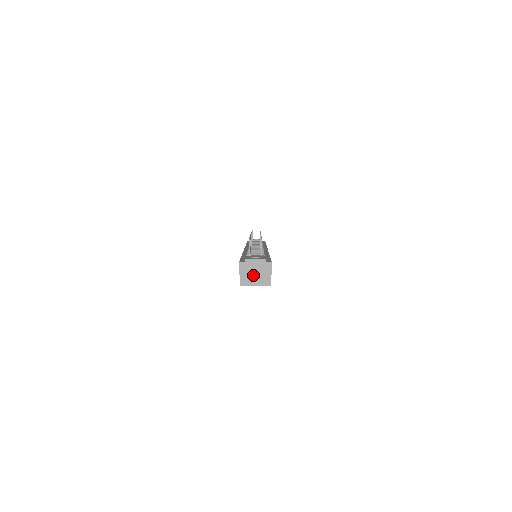
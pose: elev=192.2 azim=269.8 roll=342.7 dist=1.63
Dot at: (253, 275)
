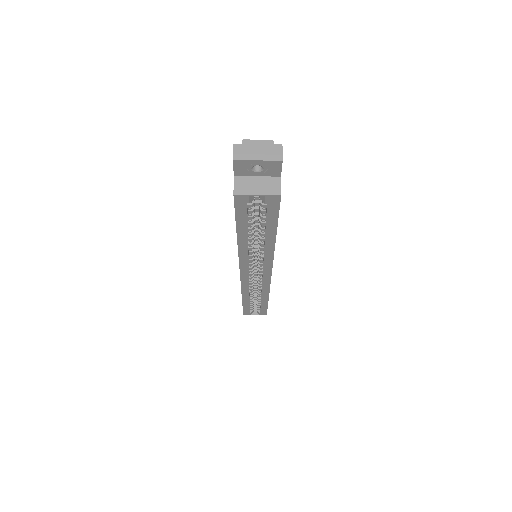
Dot at: (254, 180)
